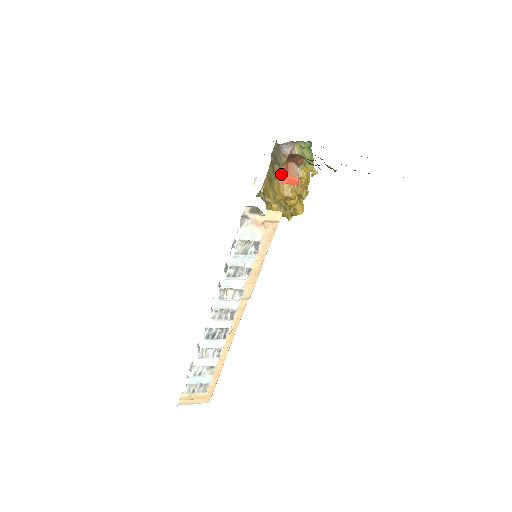
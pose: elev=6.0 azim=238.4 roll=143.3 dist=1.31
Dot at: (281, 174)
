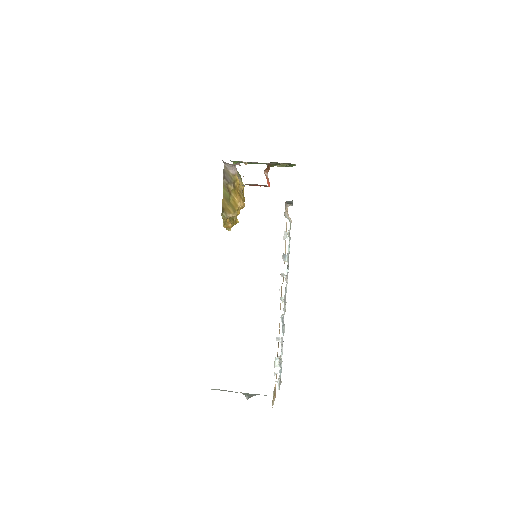
Dot at: occluded
